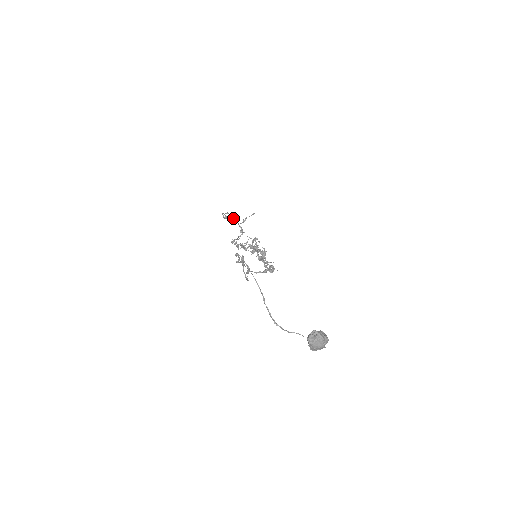
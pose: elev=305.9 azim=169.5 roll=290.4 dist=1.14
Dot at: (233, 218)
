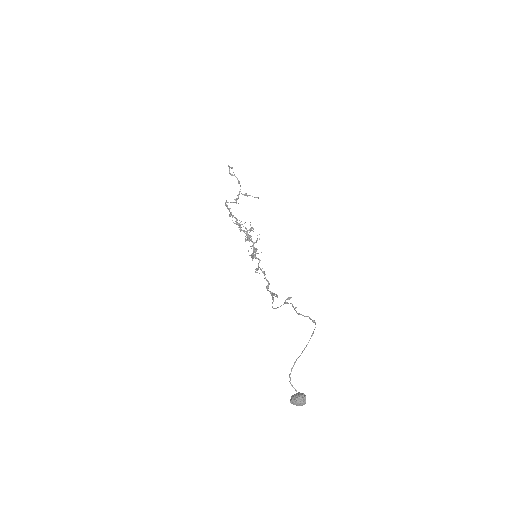
Dot at: (239, 183)
